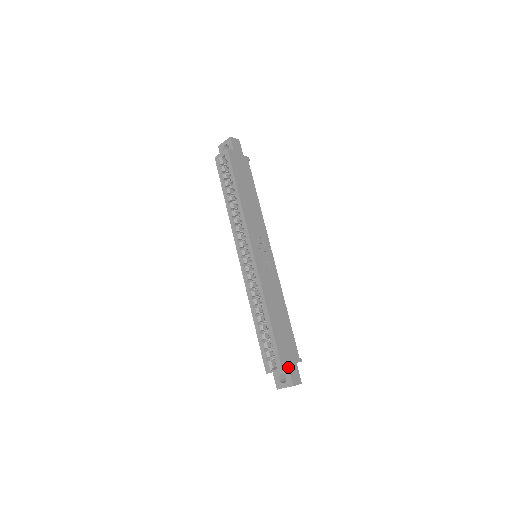
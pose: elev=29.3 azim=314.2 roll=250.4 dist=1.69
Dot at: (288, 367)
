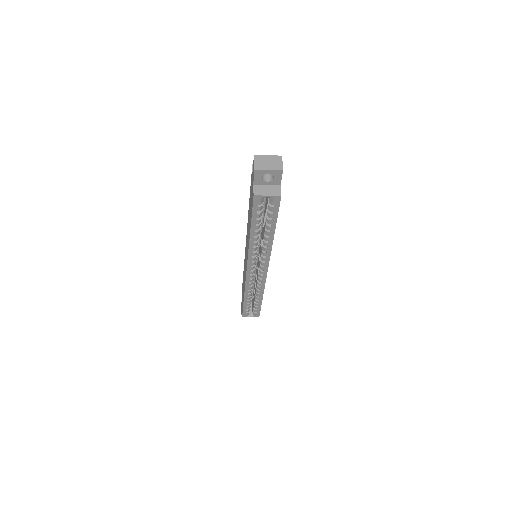
Dot at: occluded
